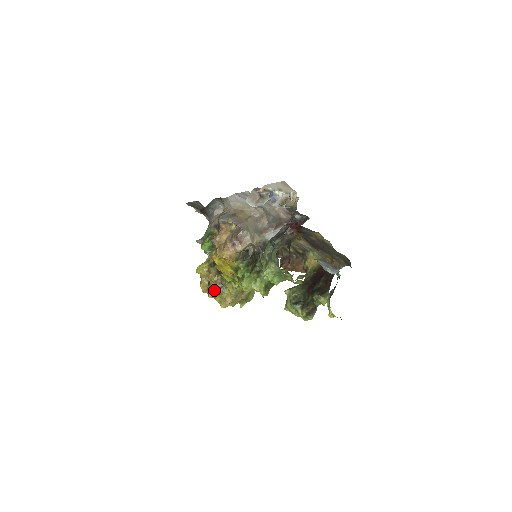
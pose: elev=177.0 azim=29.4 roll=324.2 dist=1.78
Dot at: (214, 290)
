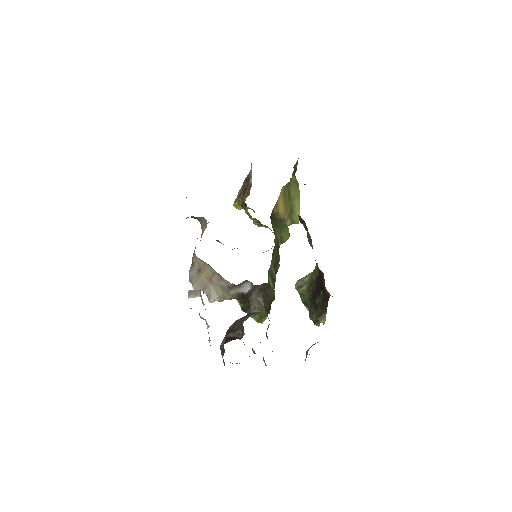
Dot at: occluded
